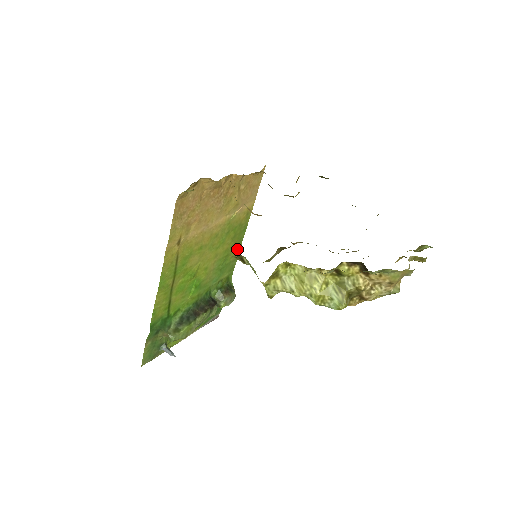
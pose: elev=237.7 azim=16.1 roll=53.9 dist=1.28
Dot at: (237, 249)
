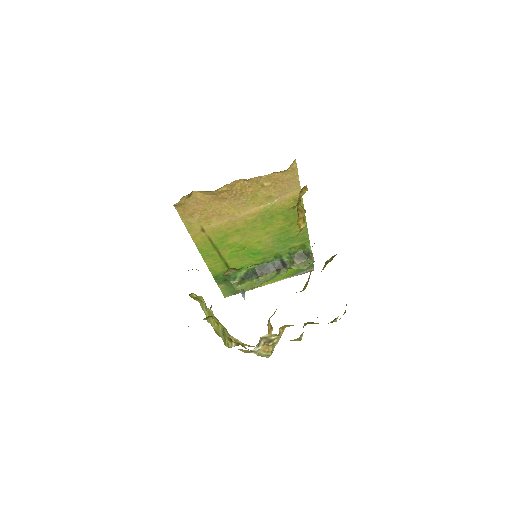
Dot at: occluded
